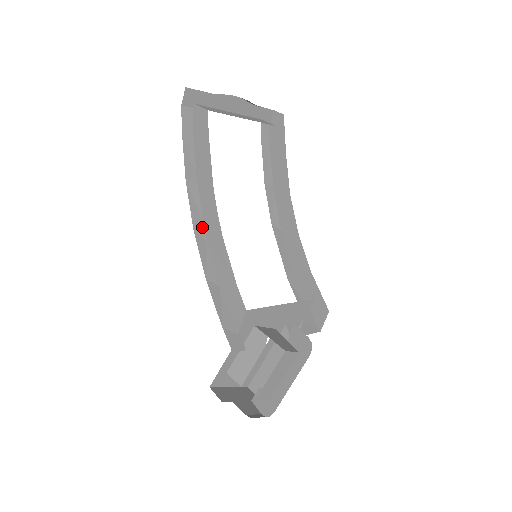
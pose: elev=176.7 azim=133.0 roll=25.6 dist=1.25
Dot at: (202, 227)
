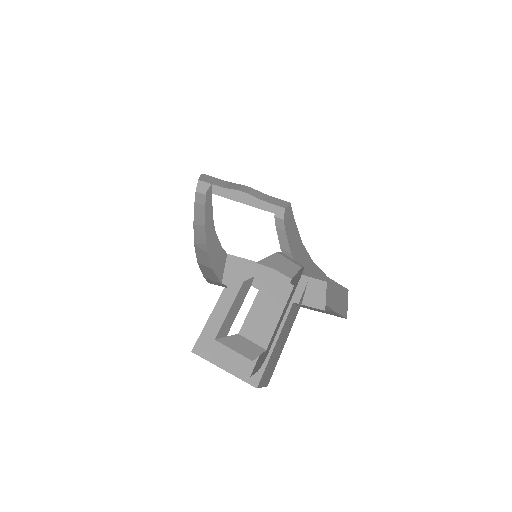
Dot at: (204, 246)
